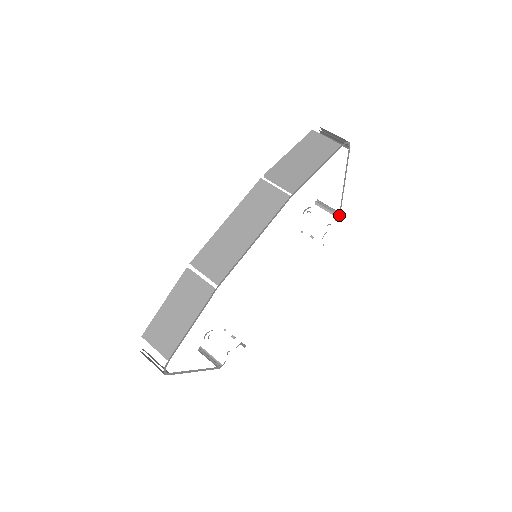
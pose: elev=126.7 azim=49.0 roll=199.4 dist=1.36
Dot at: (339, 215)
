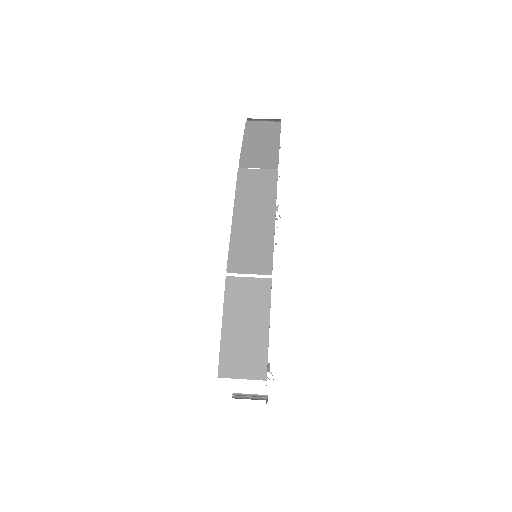
Dot at: occluded
